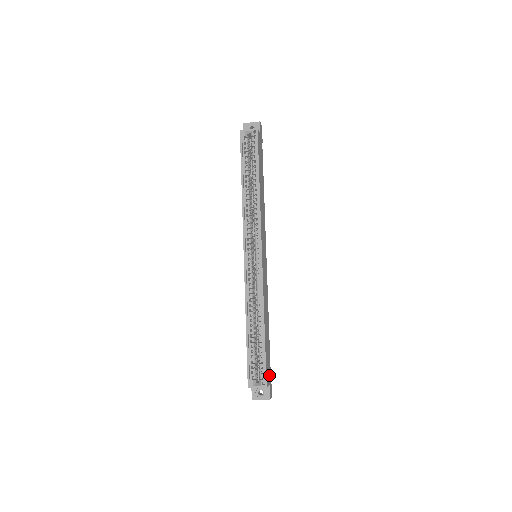
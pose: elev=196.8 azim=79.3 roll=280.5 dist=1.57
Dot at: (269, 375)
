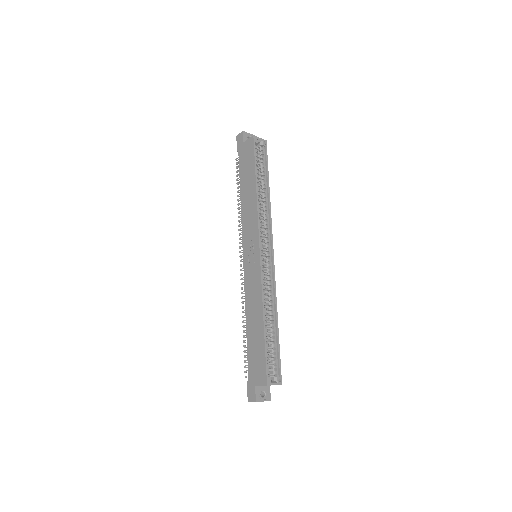
Dot at: occluded
